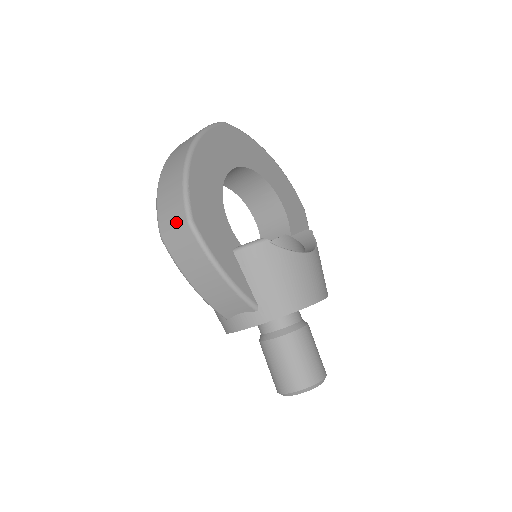
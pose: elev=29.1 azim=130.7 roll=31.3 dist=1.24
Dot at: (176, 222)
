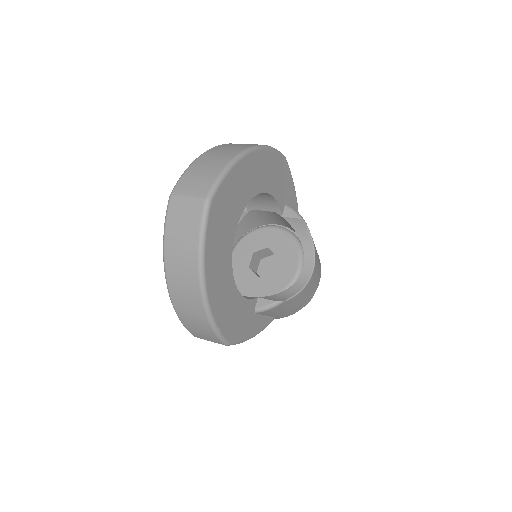
Dot at: (212, 341)
